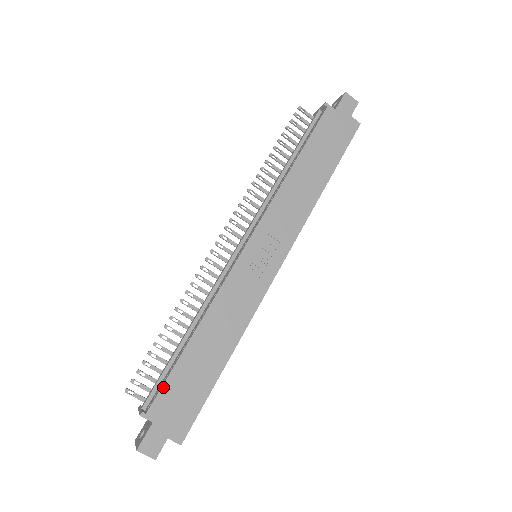
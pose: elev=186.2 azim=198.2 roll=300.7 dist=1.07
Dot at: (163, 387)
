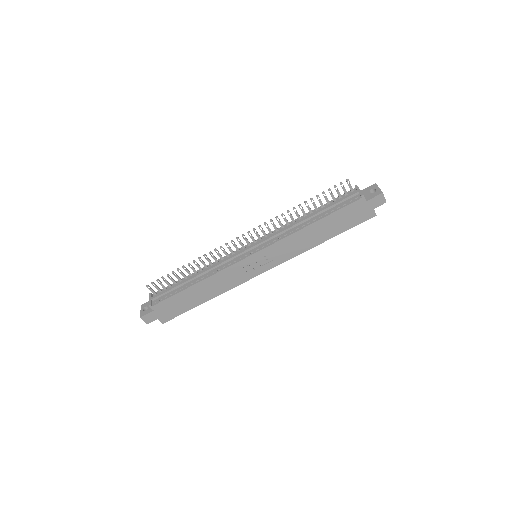
Dot at: (167, 299)
